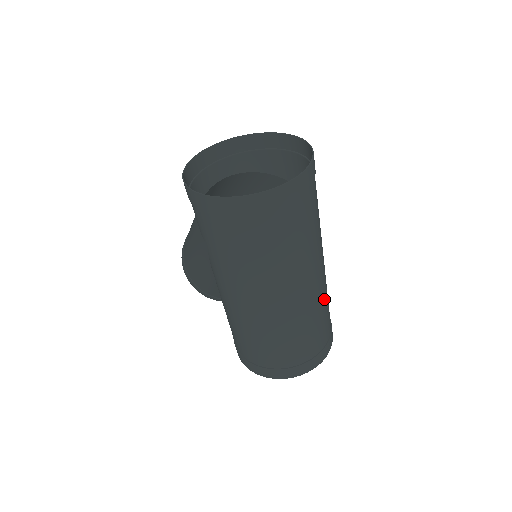
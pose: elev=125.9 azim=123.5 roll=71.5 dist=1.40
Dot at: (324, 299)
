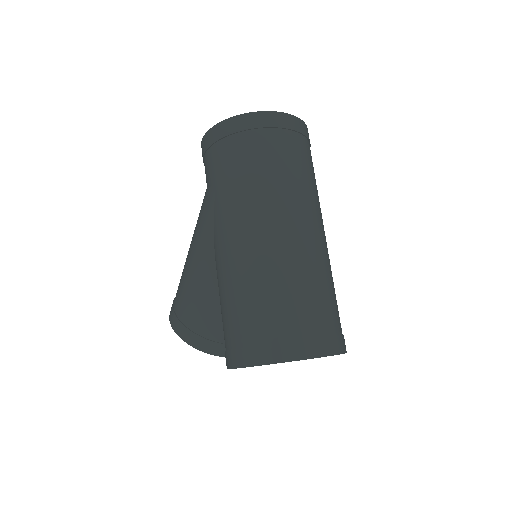
Dot at: (330, 271)
